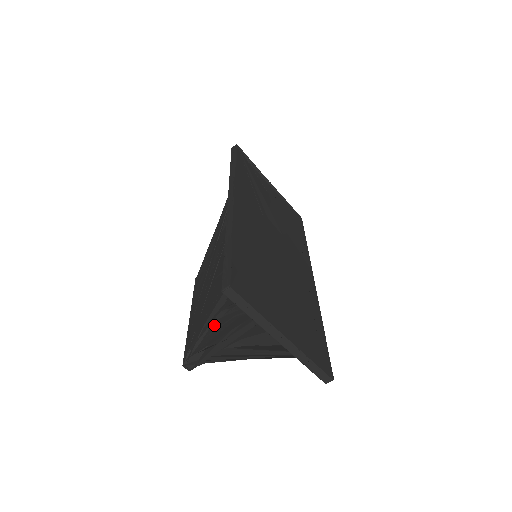
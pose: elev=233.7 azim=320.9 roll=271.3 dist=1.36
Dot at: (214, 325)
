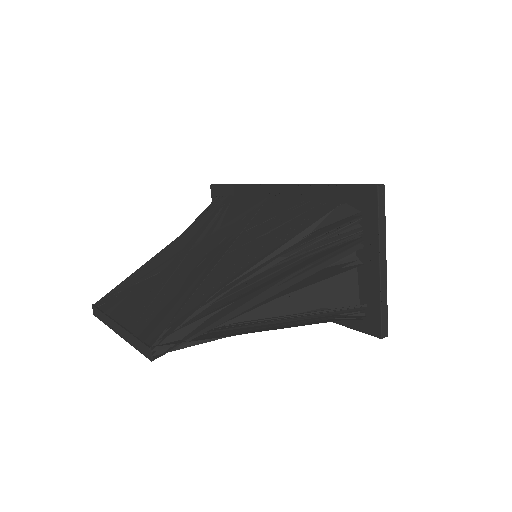
Dot at: (246, 282)
